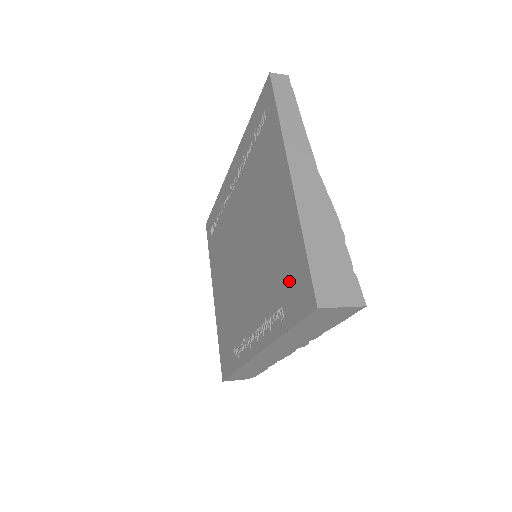
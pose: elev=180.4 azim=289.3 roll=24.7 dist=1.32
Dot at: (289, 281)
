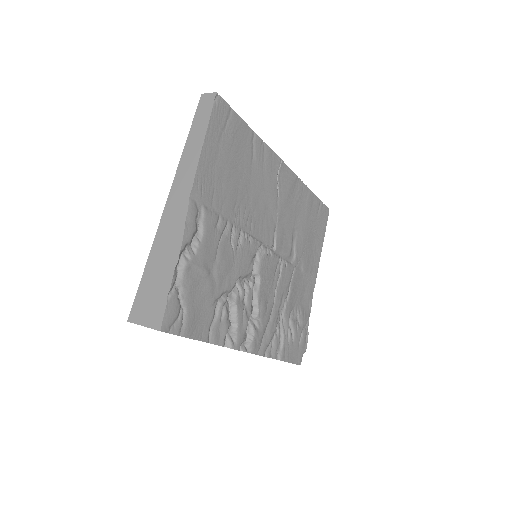
Dot at: occluded
